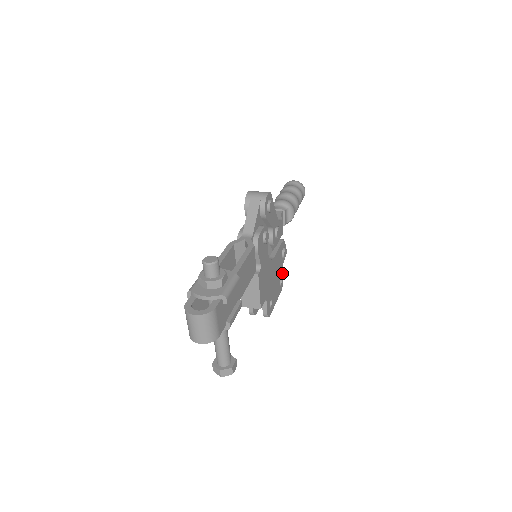
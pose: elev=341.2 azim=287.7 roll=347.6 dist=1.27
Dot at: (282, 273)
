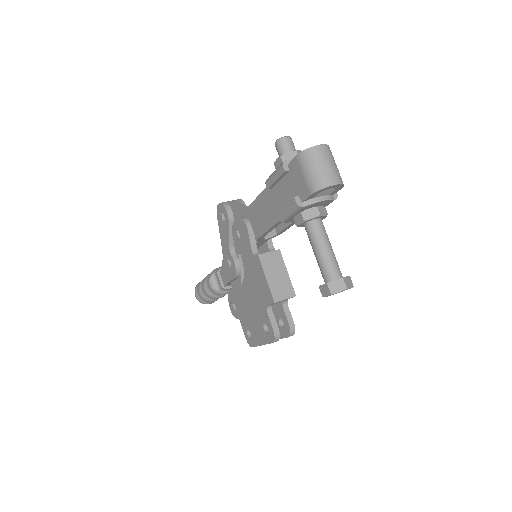
Dot at: occluded
